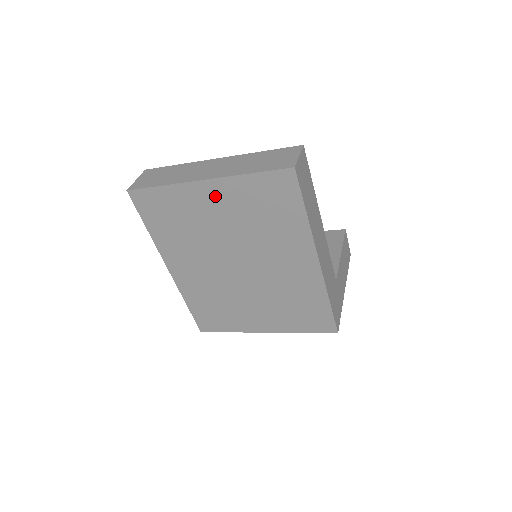
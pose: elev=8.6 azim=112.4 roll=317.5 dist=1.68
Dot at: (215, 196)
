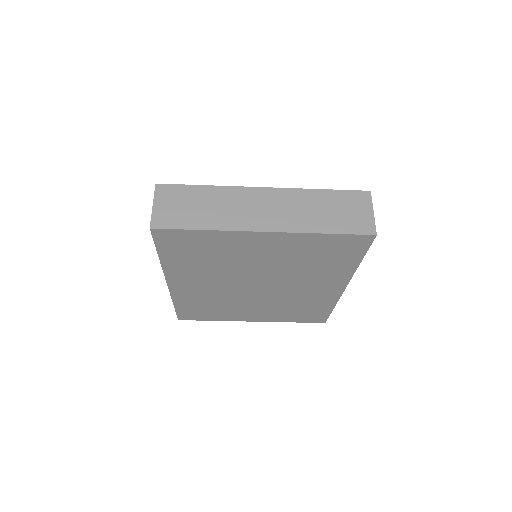
Dot at: (269, 243)
